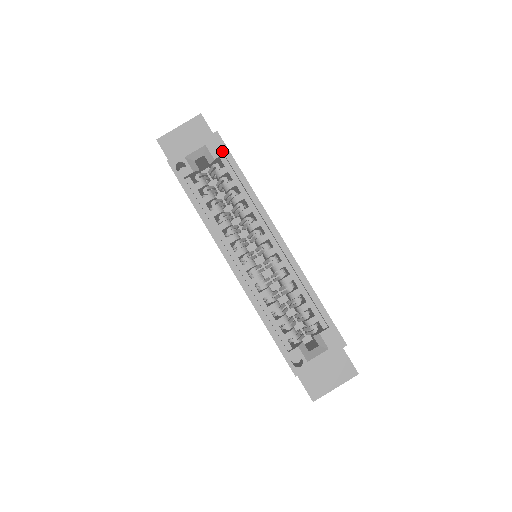
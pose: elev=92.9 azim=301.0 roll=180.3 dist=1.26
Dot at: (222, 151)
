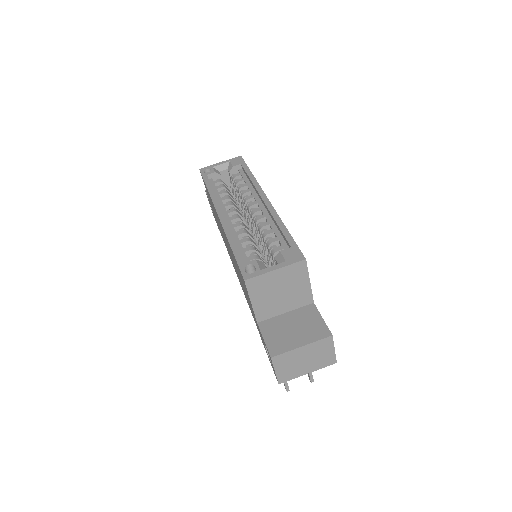
Dot at: (240, 163)
